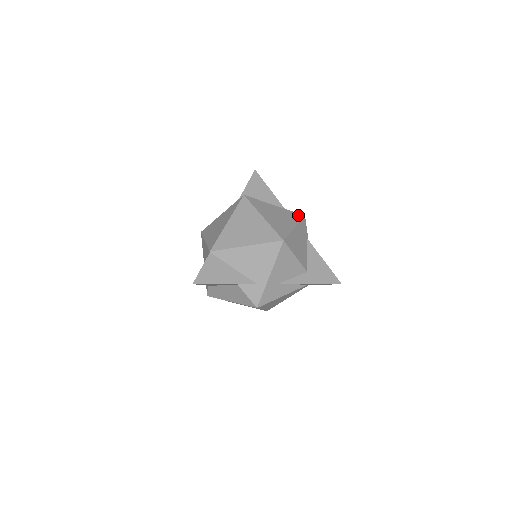
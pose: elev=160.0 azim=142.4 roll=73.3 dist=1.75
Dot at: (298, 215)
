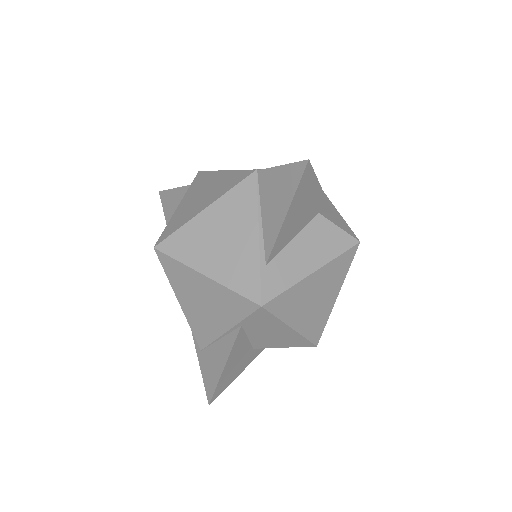
Dot at: occluded
